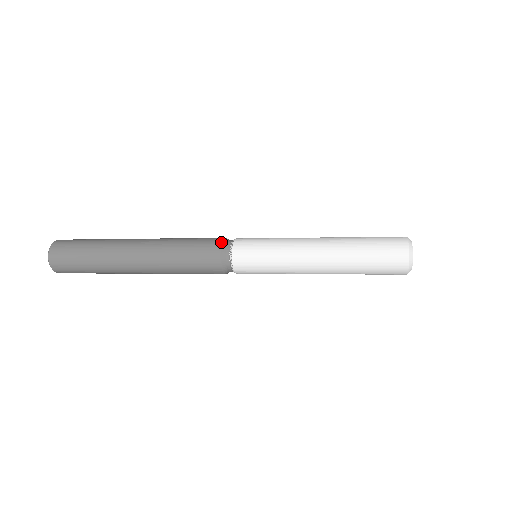
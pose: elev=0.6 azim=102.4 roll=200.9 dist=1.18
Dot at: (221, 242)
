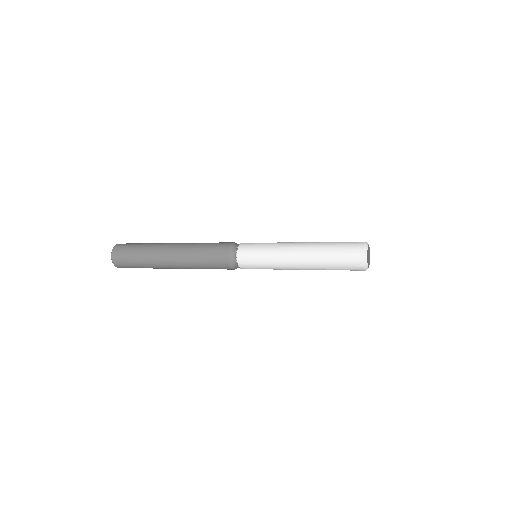
Dot at: (229, 248)
